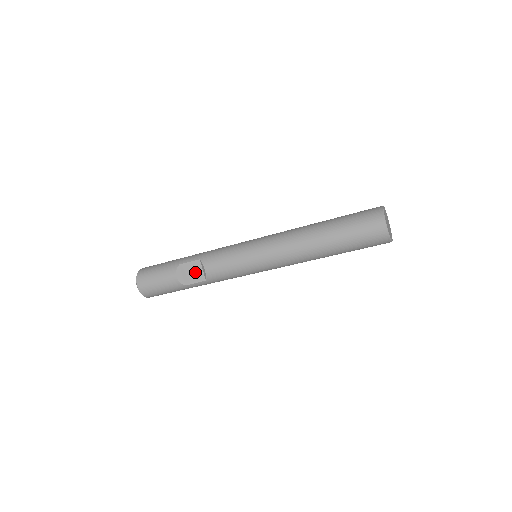
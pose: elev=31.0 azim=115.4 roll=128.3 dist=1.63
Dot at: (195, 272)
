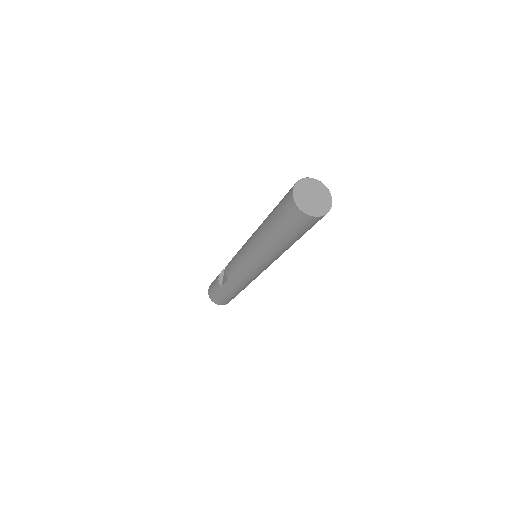
Dot at: occluded
